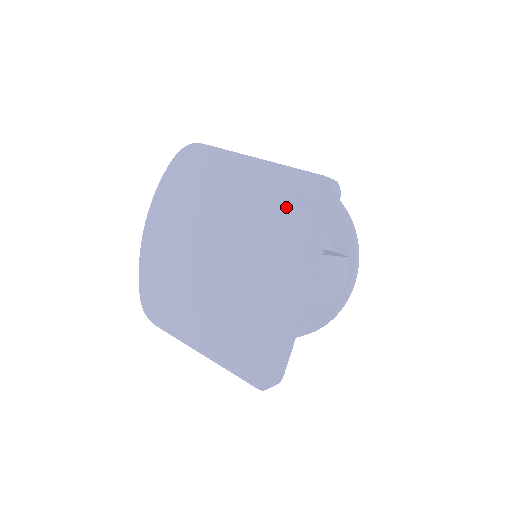
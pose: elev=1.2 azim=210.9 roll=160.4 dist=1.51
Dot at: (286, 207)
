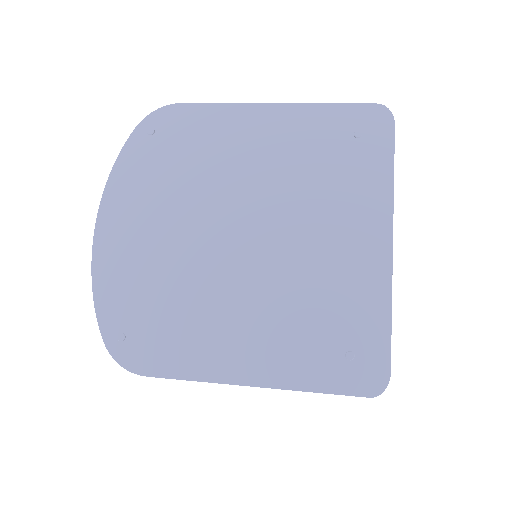
Dot at: (336, 148)
